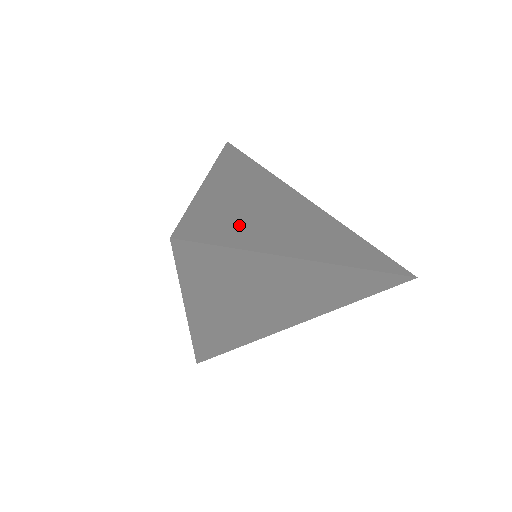
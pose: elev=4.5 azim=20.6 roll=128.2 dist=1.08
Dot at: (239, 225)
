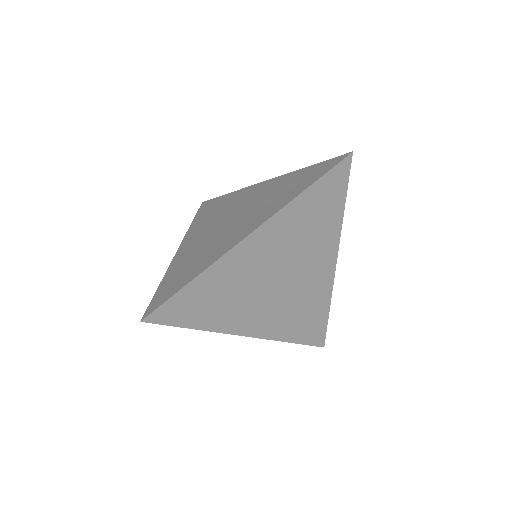
Dot at: occluded
